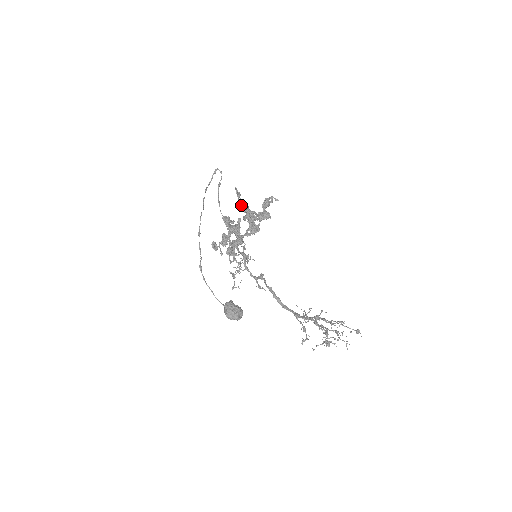
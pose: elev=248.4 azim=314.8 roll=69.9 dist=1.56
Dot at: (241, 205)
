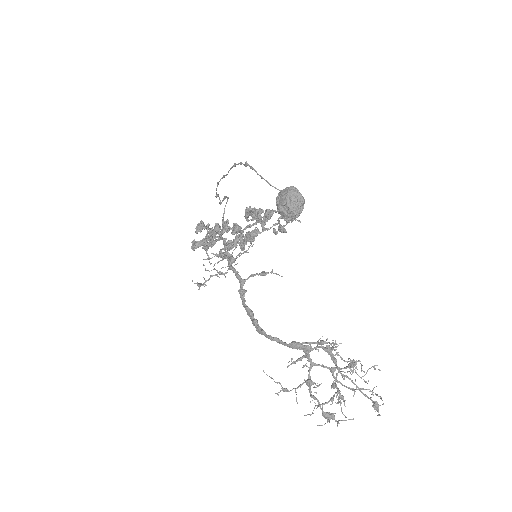
Dot at: (225, 239)
